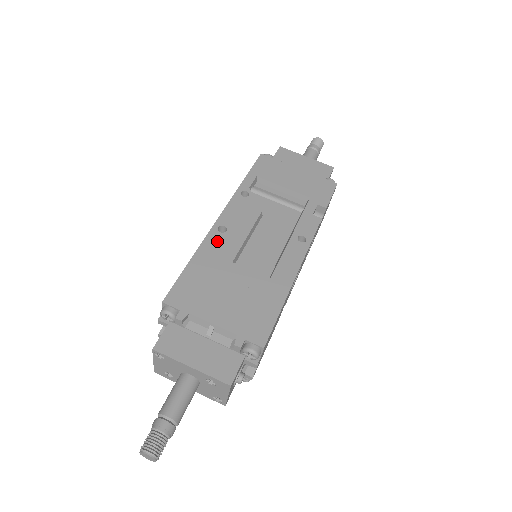
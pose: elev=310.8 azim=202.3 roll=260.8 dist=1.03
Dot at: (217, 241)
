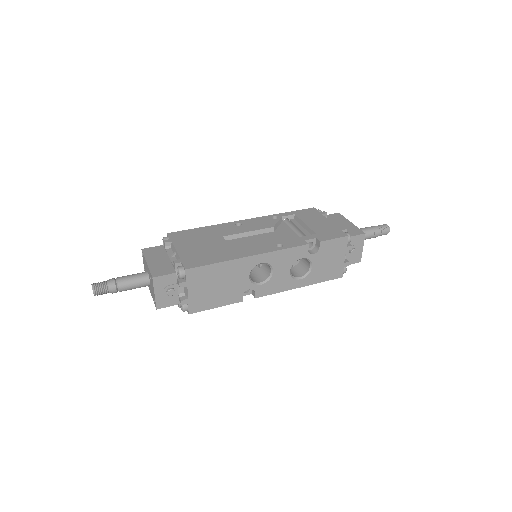
Dot at: (228, 227)
